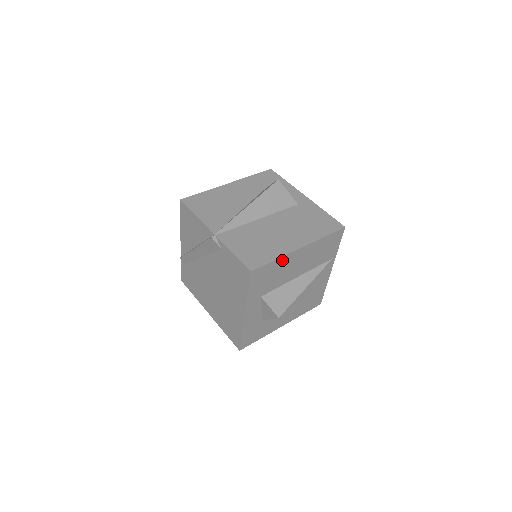
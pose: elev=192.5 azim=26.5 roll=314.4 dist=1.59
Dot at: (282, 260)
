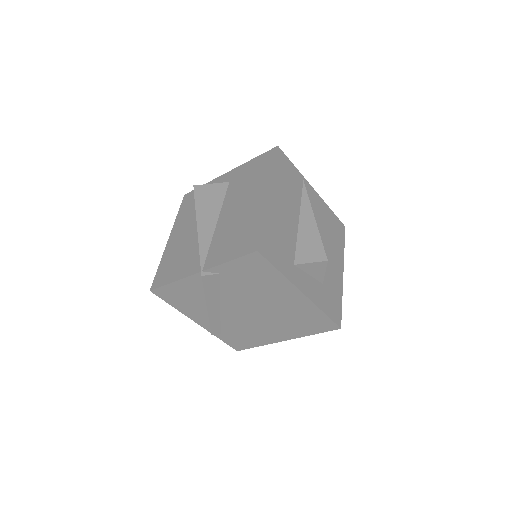
Dot at: (268, 218)
